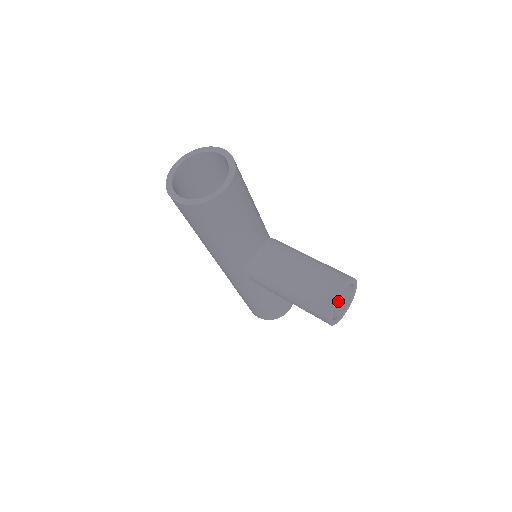
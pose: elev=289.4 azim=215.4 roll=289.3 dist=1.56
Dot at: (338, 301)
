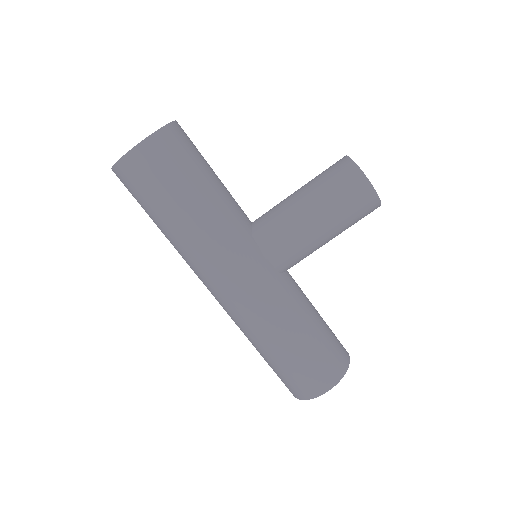
Dot at: occluded
